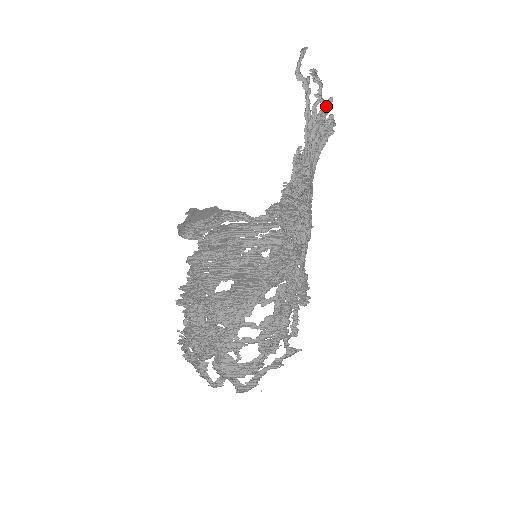
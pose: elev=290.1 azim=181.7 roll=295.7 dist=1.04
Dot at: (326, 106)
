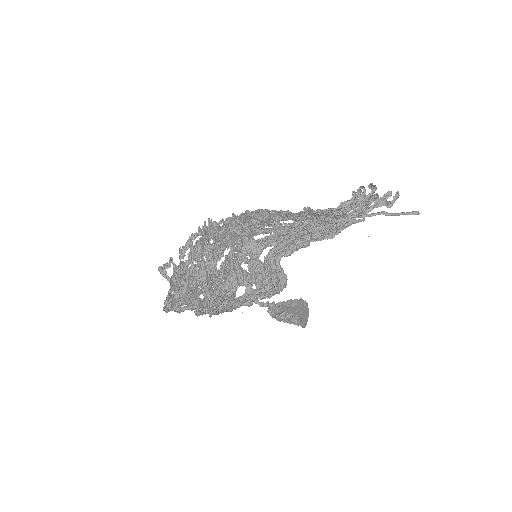
Dot at: (384, 197)
